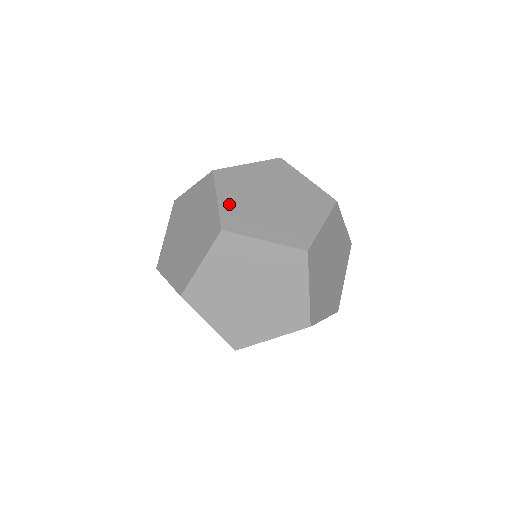
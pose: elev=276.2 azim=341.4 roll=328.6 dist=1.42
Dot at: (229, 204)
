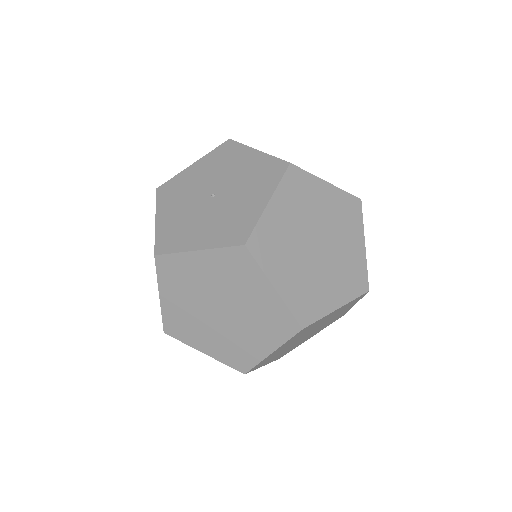
Dot at: (289, 287)
